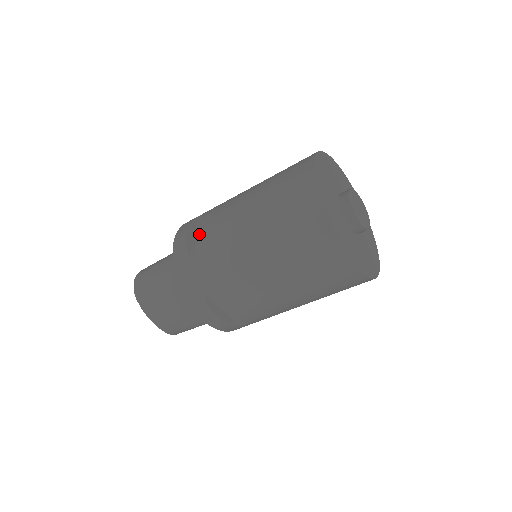
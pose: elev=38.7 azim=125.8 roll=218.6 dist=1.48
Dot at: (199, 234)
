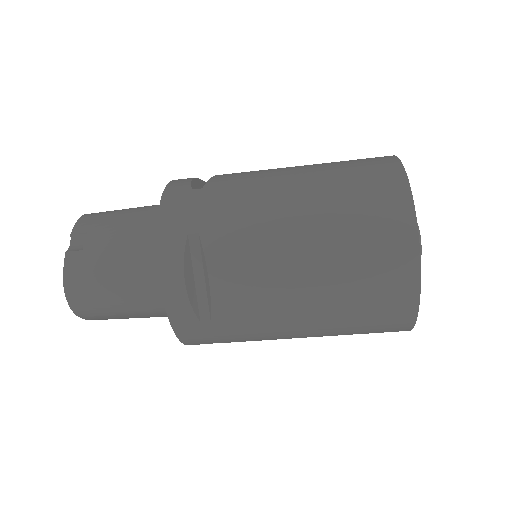
Dot at: (216, 298)
